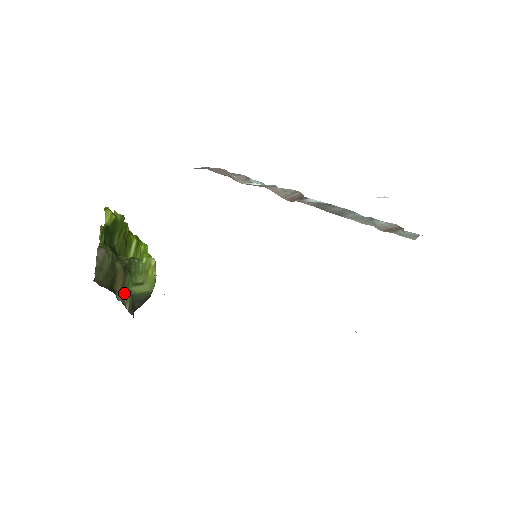
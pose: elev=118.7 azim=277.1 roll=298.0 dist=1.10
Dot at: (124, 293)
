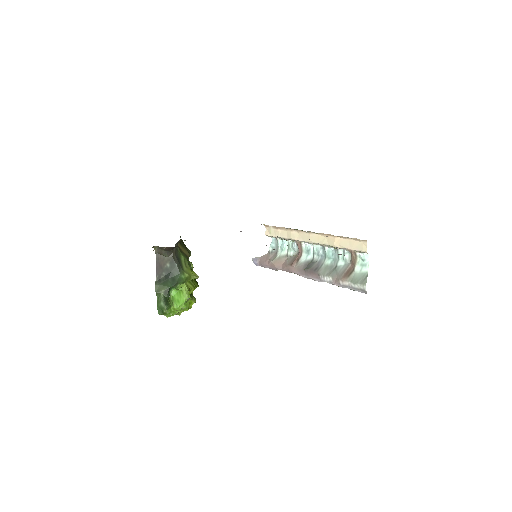
Dot at: (180, 250)
